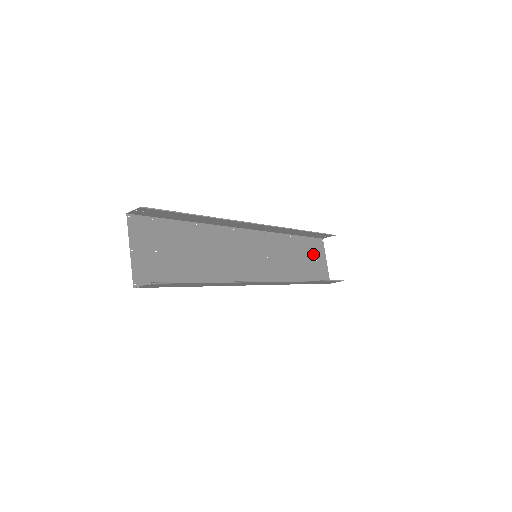
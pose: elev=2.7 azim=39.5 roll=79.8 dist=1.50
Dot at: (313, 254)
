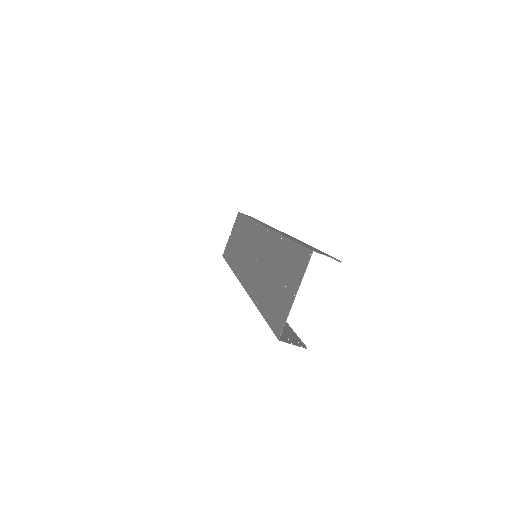
Dot at: (236, 231)
